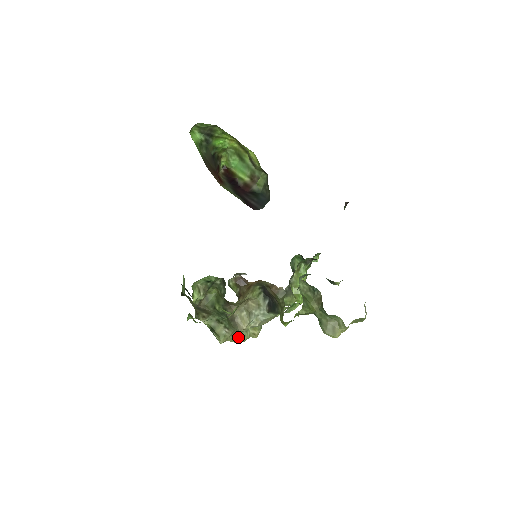
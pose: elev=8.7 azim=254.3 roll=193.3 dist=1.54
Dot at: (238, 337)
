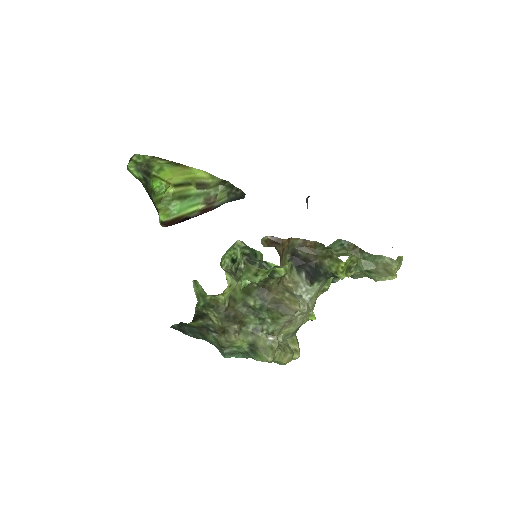
Dot at: (284, 351)
